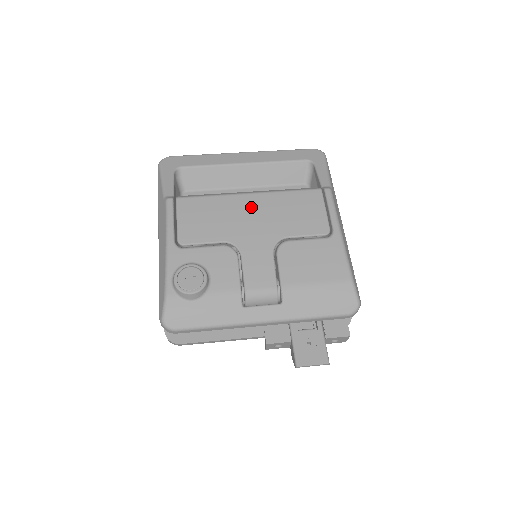
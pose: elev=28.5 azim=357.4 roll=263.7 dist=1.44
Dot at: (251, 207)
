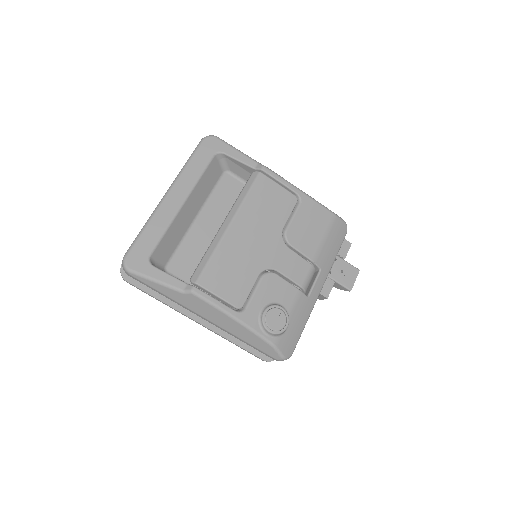
Dot at: (243, 233)
